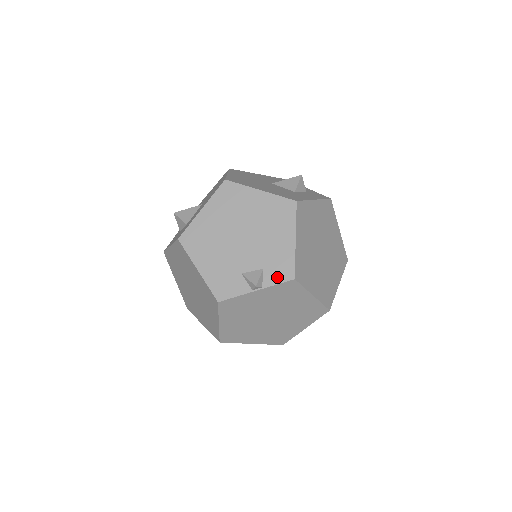
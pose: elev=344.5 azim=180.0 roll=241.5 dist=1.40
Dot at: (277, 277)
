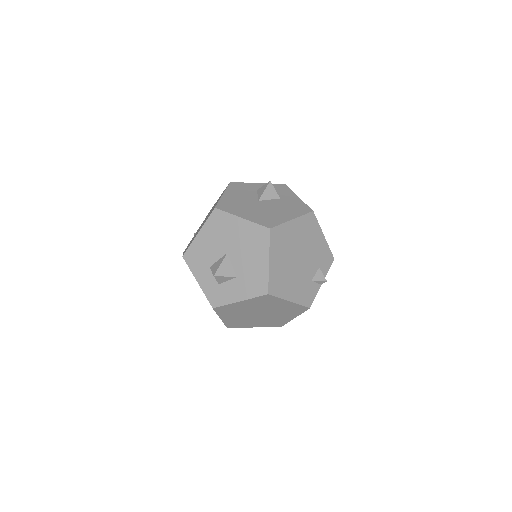
Dot at: (327, 266)
